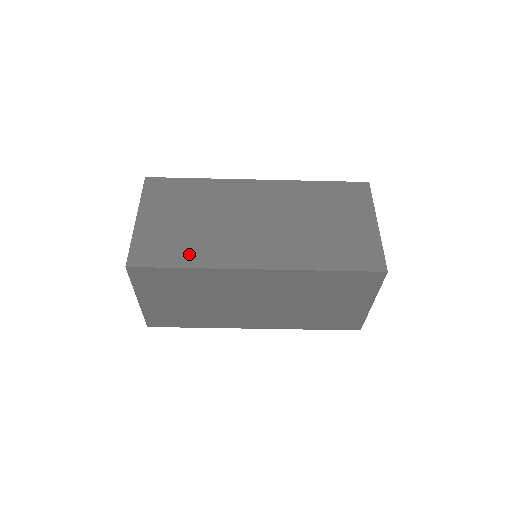
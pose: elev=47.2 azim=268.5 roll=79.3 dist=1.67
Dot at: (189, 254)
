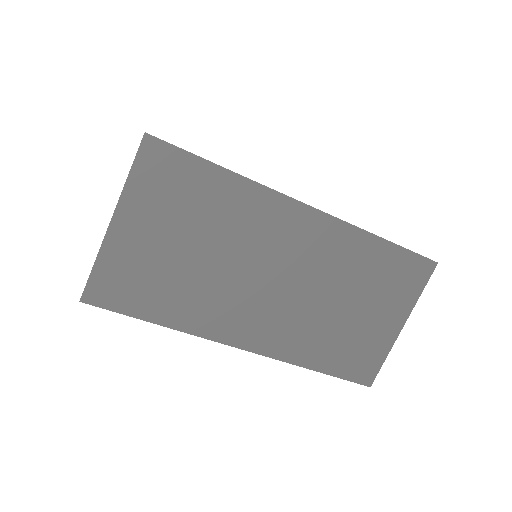
Dot at: (170, 306)
